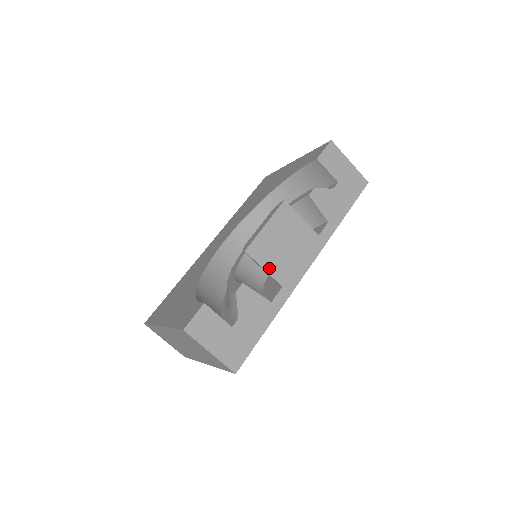
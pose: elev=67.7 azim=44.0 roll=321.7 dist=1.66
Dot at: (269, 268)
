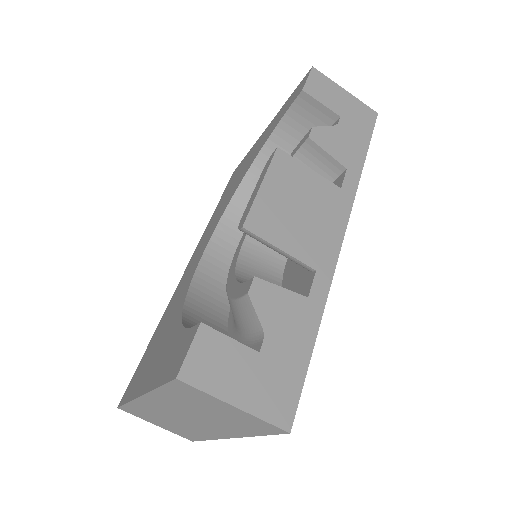
Dot at: (287, 246)
